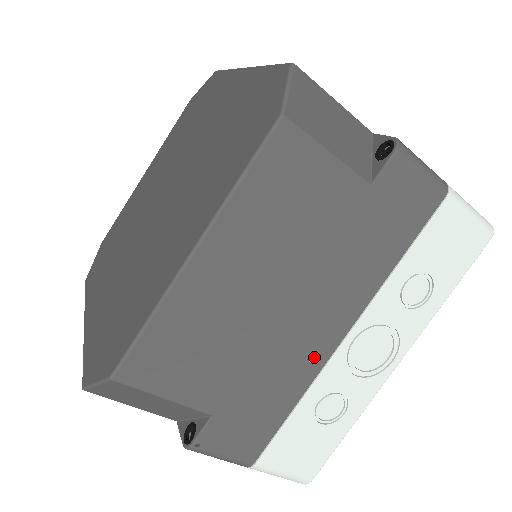
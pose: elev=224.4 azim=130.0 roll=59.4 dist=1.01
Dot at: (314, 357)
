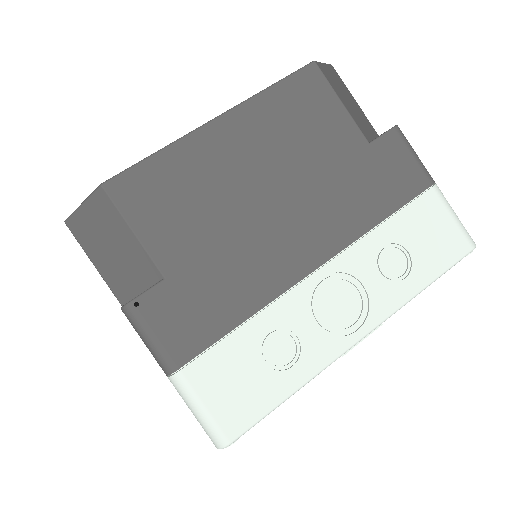
Dot at: (281, 274)
